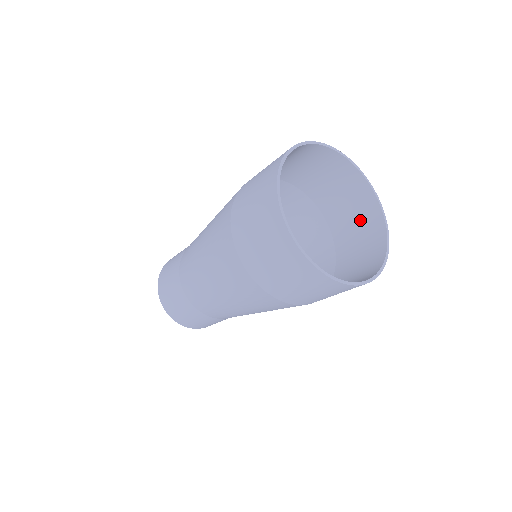
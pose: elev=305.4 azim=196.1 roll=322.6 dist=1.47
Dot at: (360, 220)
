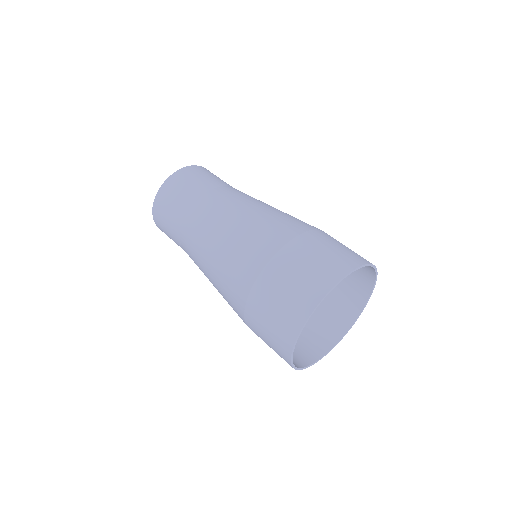
Dot at: (343, 298)
